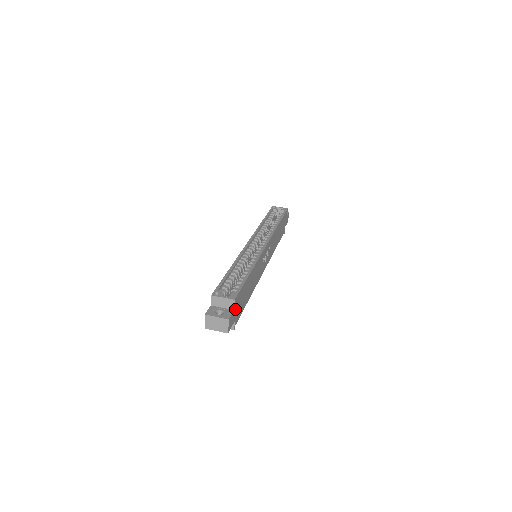
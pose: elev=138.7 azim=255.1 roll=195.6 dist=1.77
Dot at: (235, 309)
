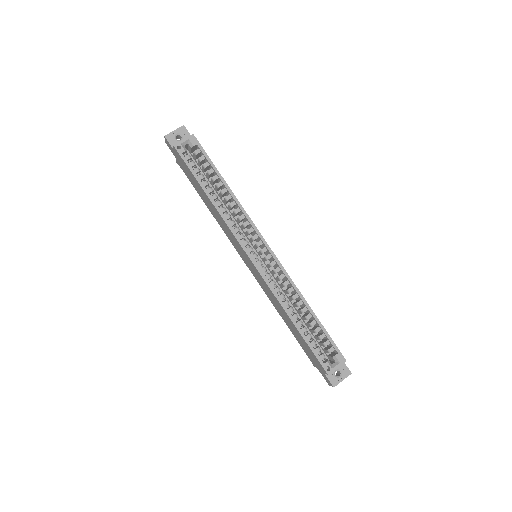
Dot at: occluded
